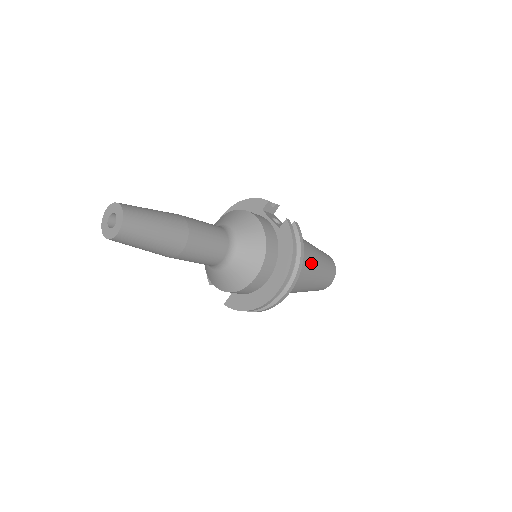
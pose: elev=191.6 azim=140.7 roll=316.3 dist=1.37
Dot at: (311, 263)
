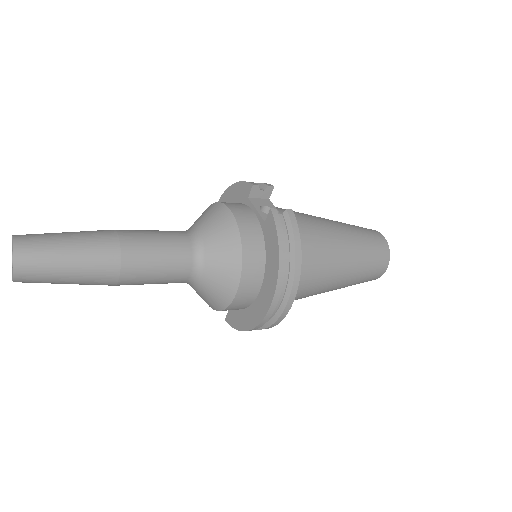
Dot at: (335, 255)
